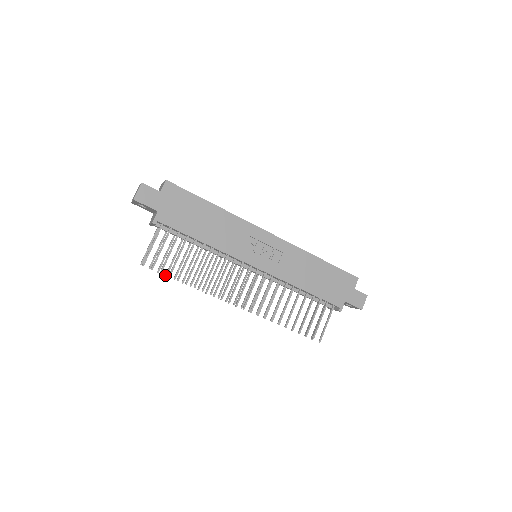
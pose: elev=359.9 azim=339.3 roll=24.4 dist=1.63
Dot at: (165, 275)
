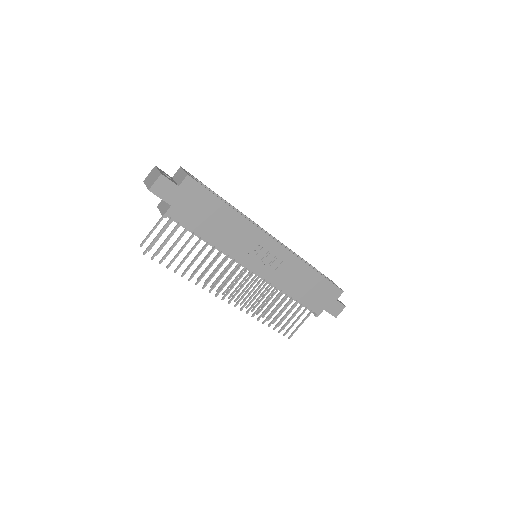
Dot at: occluded
